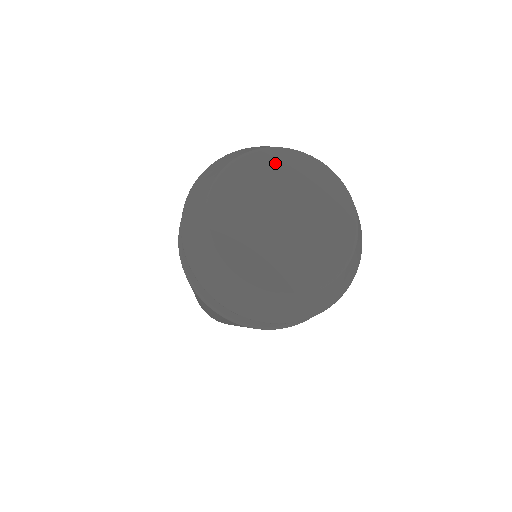
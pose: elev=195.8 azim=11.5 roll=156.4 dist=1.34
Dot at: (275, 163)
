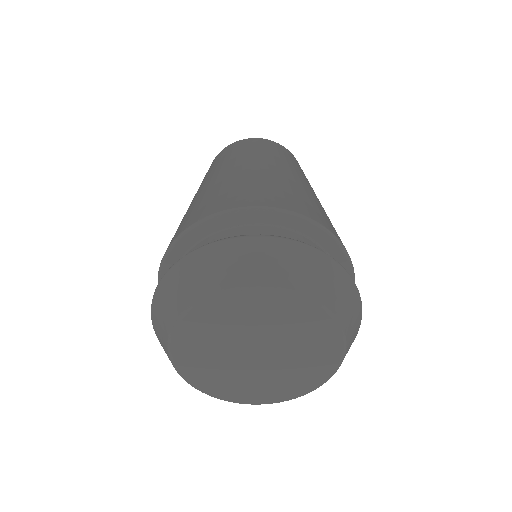
Dot at: (284, 308)
